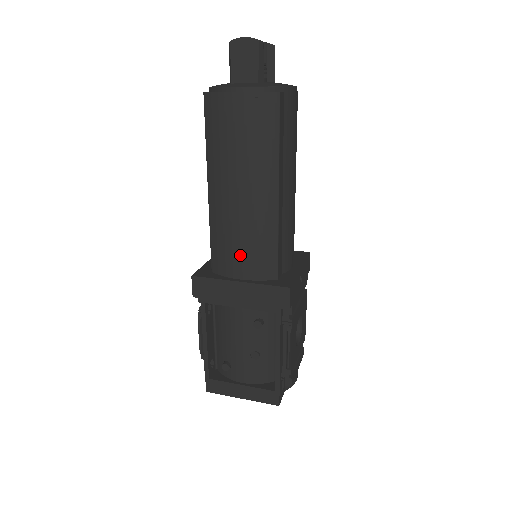
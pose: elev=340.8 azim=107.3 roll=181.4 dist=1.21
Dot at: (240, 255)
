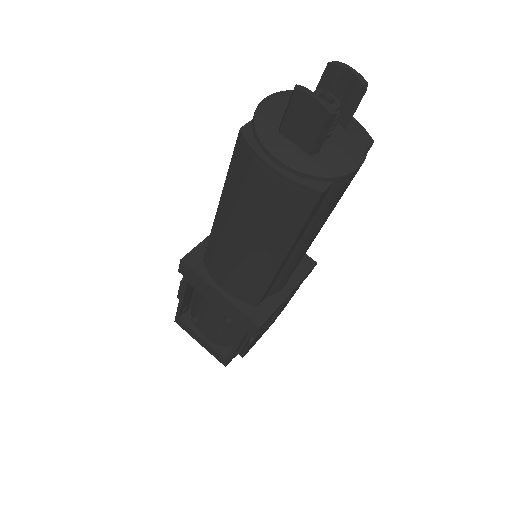
Dot at: (228, 277)
